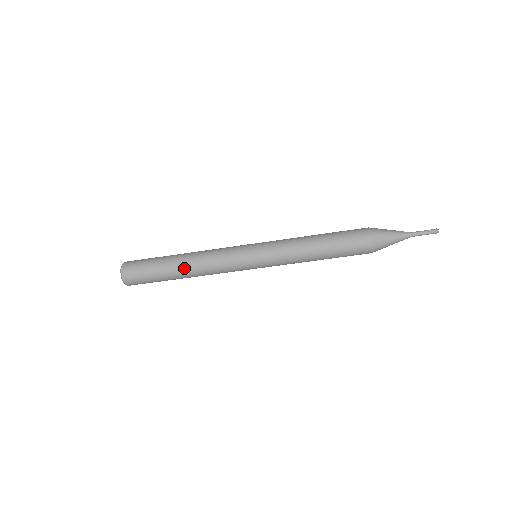
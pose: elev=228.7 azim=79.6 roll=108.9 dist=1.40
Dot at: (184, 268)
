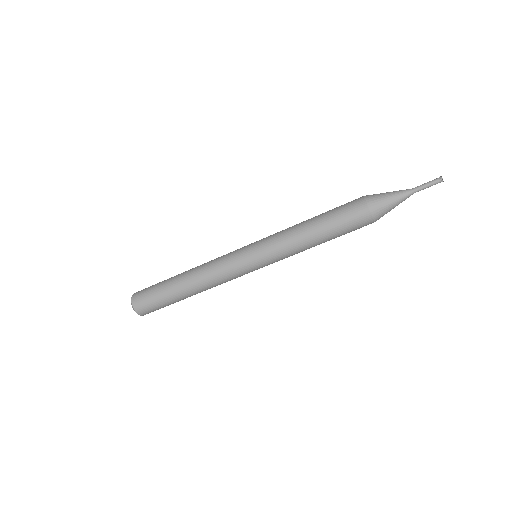
Dot at: (186, 279)
